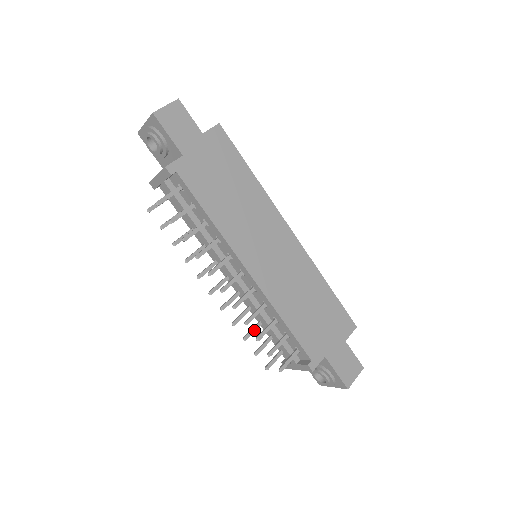
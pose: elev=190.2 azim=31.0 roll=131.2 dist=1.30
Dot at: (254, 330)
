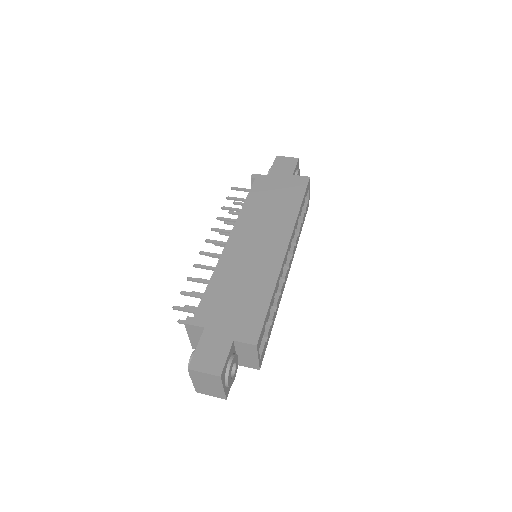
Dot at: occluded
